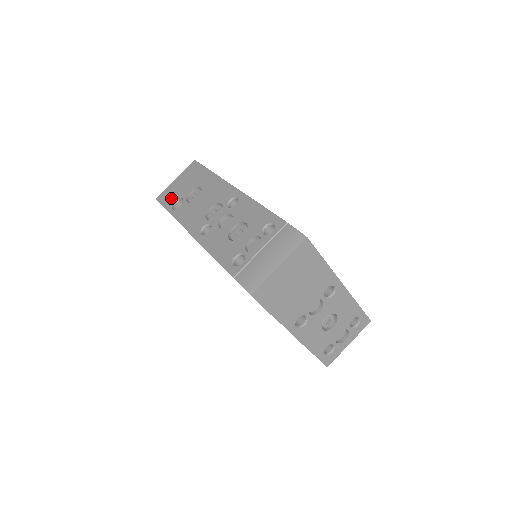
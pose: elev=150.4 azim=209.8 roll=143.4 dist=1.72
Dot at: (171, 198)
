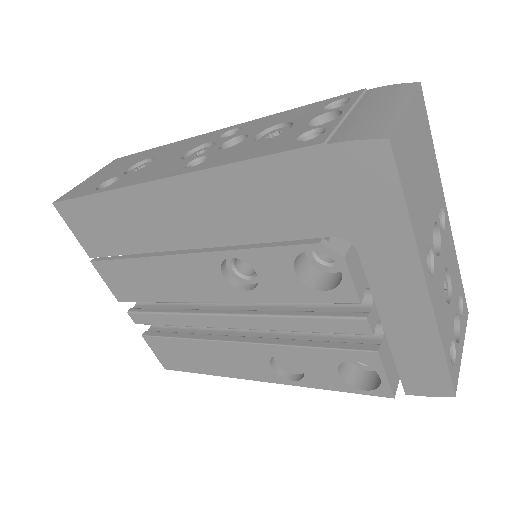
Dot at: (88, 187)
